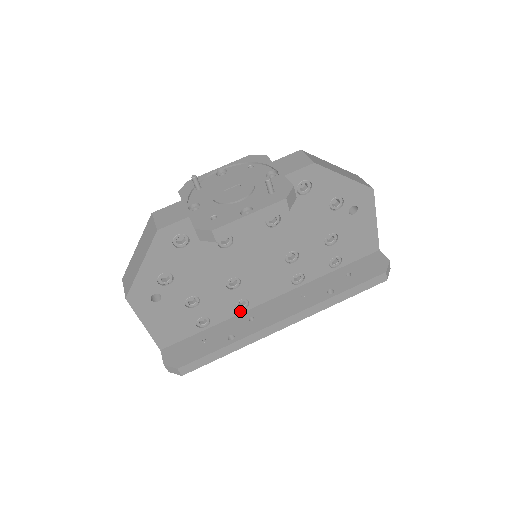
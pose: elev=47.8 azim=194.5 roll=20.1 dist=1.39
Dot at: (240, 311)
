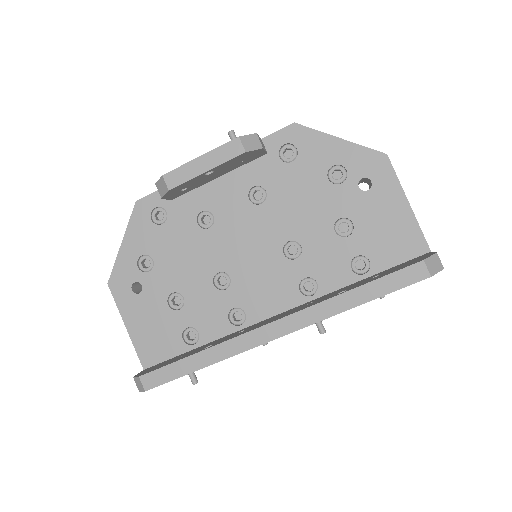
Dot at: (236, 327)
